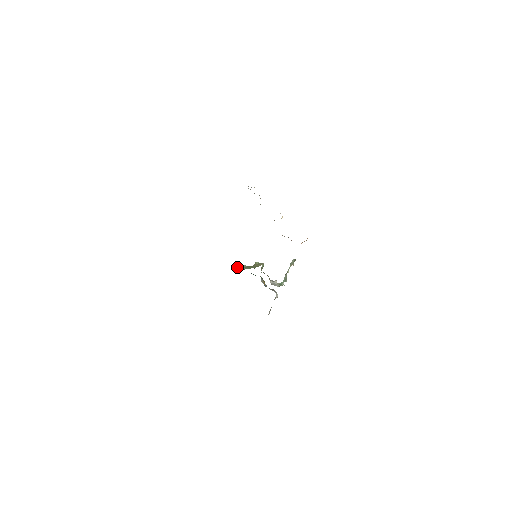
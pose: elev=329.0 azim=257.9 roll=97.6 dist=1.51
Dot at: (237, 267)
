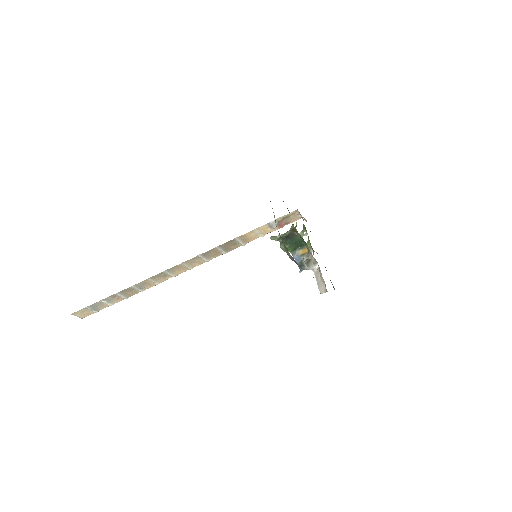
Dot at: (276, 238)
